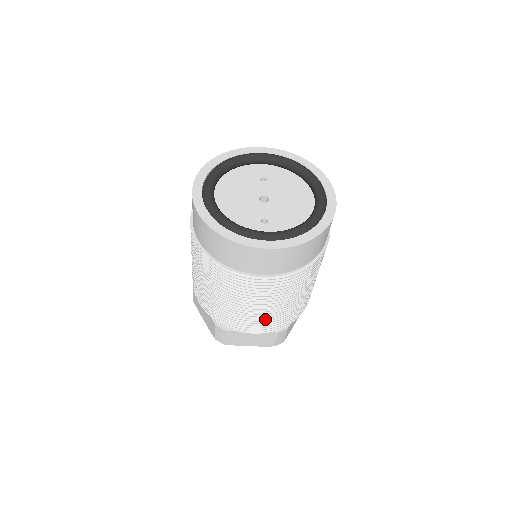
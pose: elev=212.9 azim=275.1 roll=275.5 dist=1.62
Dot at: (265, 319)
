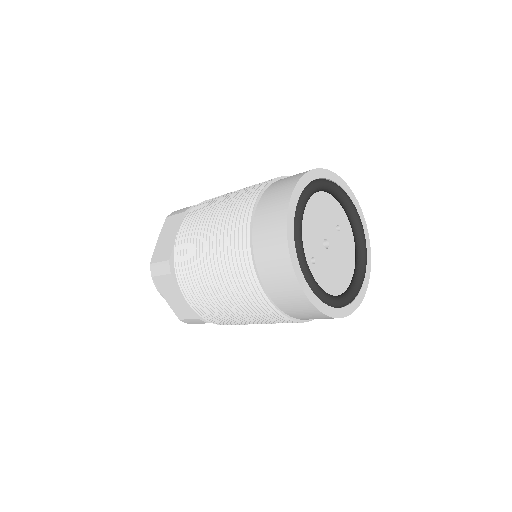
Dot at: (211, 305)
